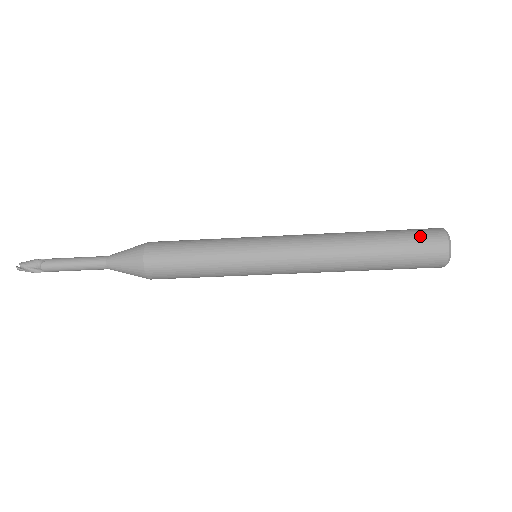
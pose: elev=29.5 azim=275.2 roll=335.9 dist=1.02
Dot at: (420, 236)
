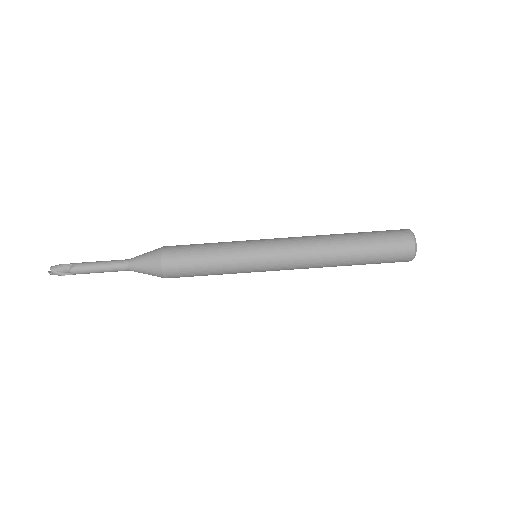
Dot at: (392, 240)
